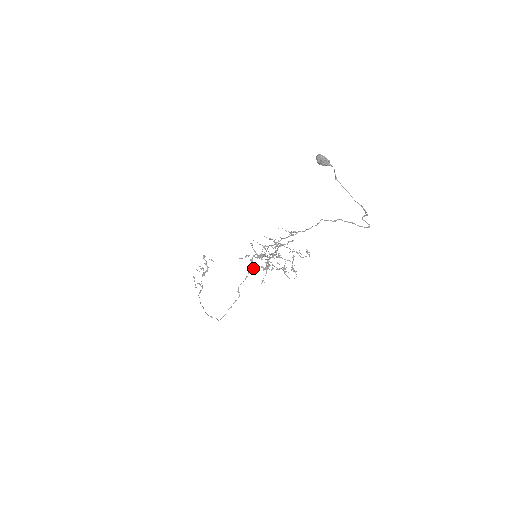
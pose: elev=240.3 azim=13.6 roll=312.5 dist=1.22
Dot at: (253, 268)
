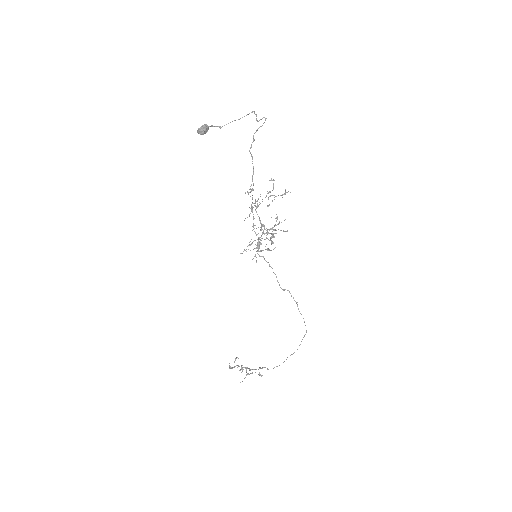
Dot at: (269, 249)
